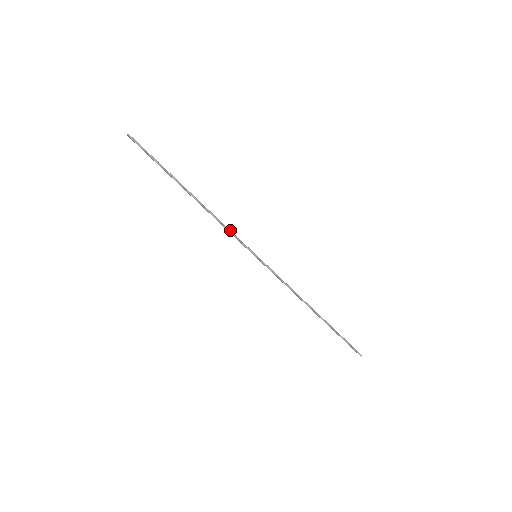
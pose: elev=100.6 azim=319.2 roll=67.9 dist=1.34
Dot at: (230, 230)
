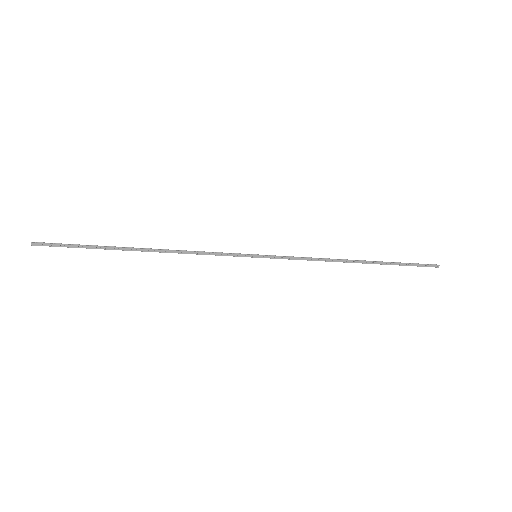
Dot at: (209, 252)
